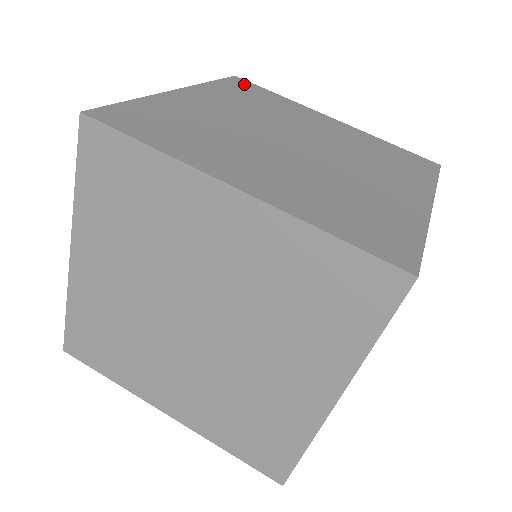
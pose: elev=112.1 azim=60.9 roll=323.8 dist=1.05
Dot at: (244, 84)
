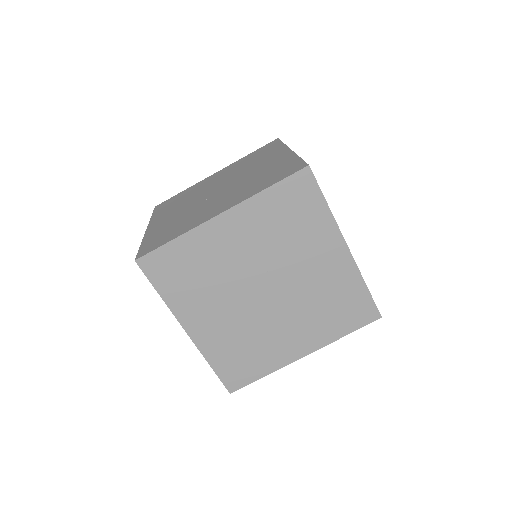
Dot at: (164, 204)
